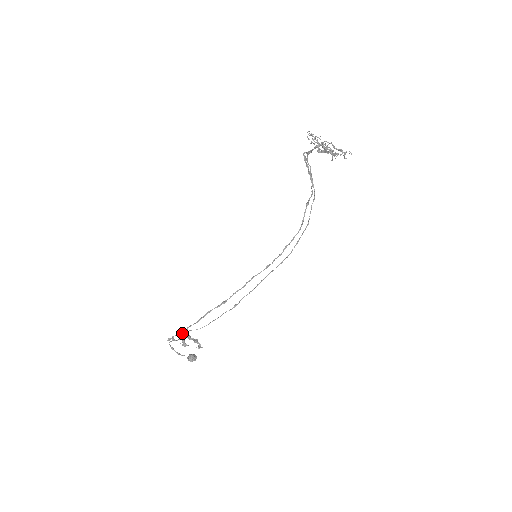
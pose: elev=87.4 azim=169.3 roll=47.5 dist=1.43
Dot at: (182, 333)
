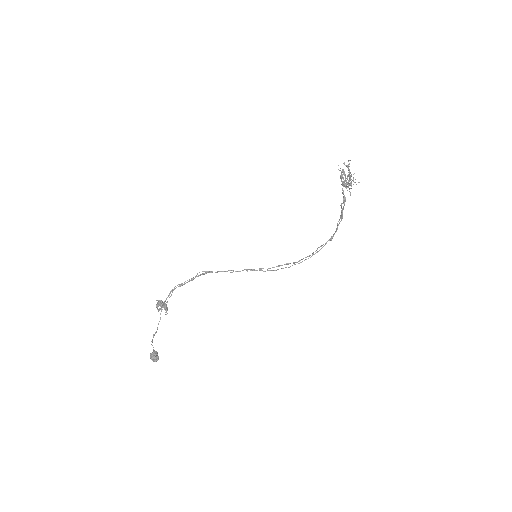
Dot at: occluded
